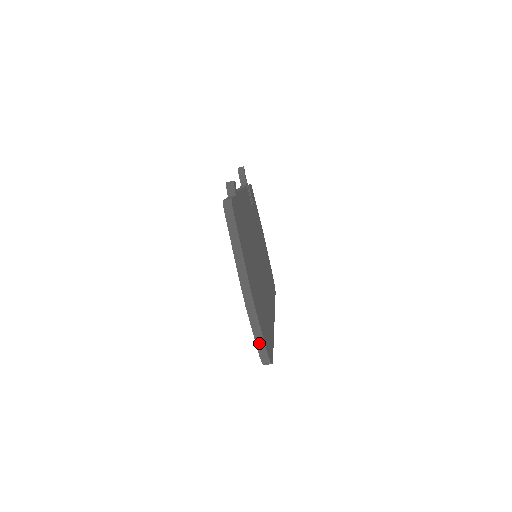
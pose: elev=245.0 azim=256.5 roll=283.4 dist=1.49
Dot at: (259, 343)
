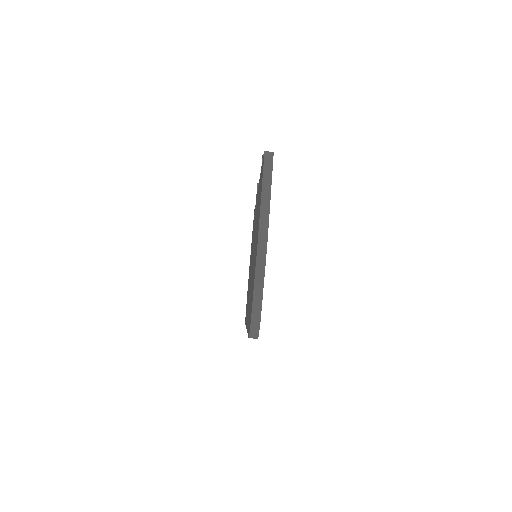
Dot at: (256, 301)
